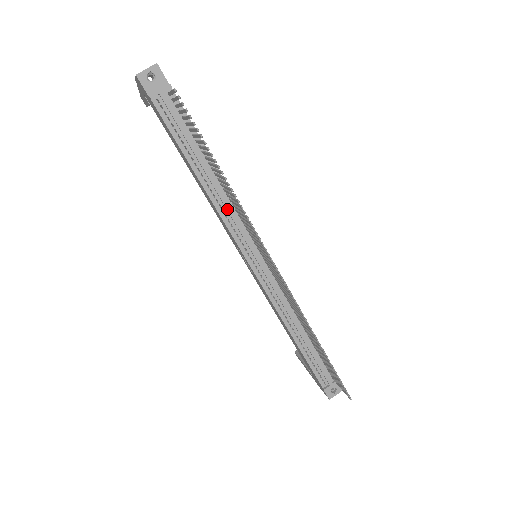
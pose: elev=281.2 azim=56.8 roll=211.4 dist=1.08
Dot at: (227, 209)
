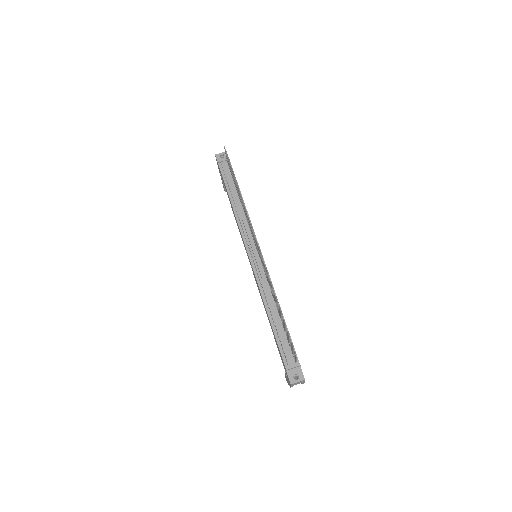
Dot at: (242, 219)
